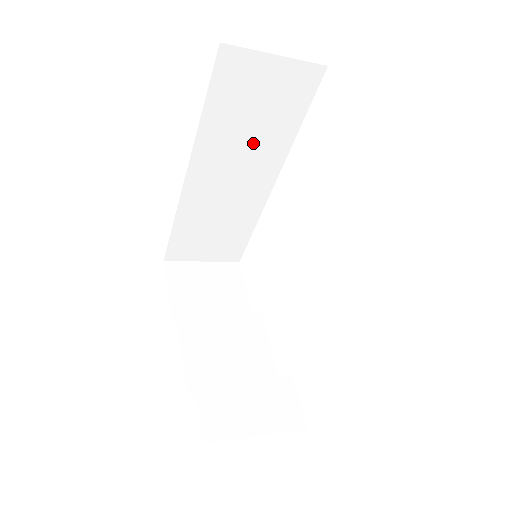
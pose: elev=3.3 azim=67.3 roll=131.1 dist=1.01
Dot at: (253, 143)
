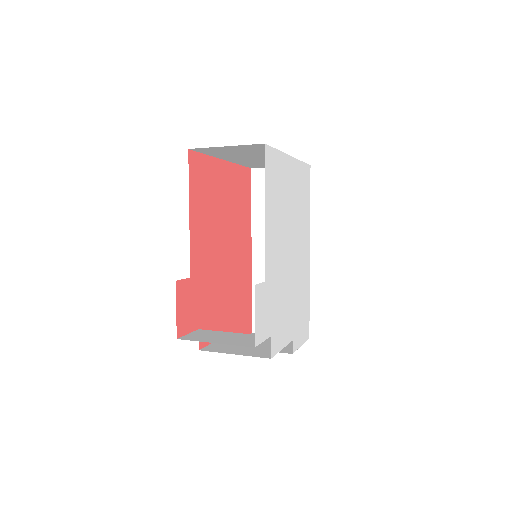
Dot at: occluded
